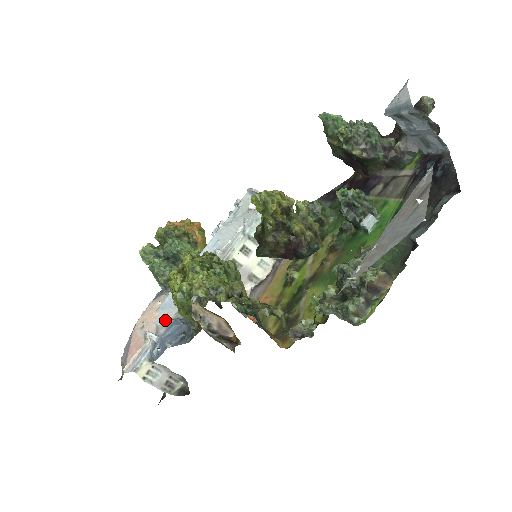
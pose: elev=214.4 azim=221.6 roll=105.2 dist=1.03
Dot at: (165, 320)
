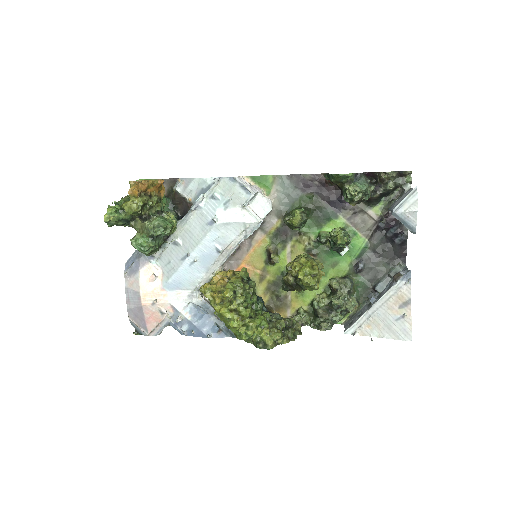
Dot at: (179, 301)
